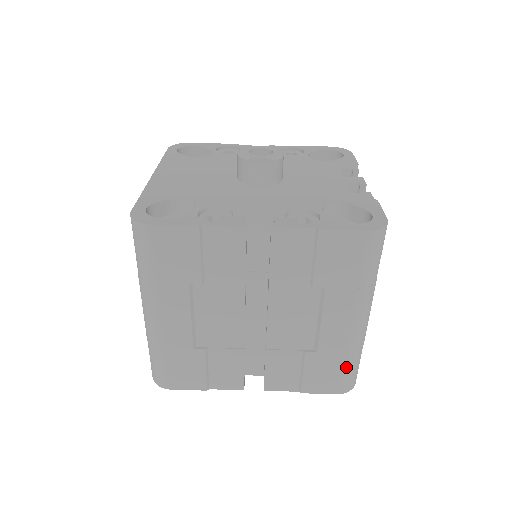
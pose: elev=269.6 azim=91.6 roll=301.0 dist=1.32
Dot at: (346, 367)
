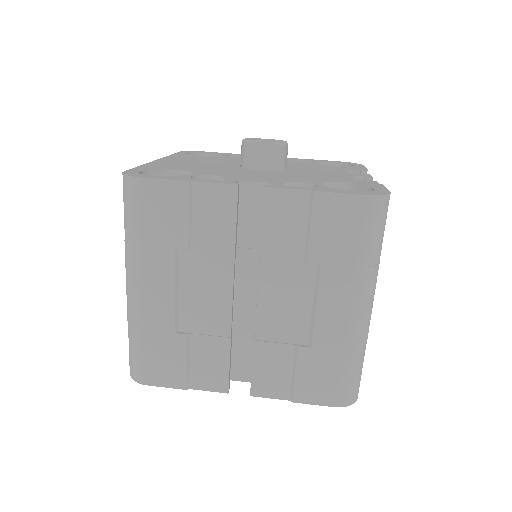
Dot at: (345, 370)
